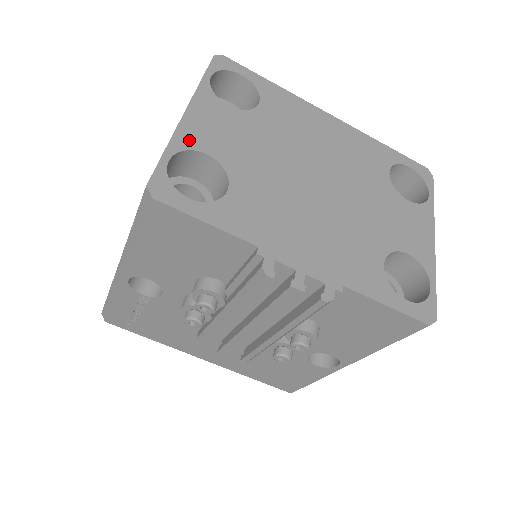
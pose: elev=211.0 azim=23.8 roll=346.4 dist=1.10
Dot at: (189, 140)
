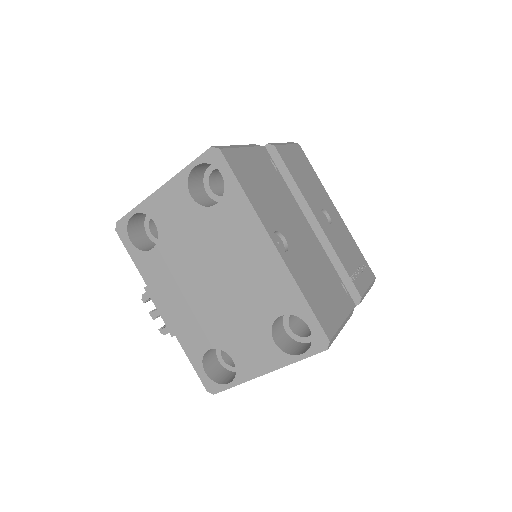
Dot at: (150, 208)
